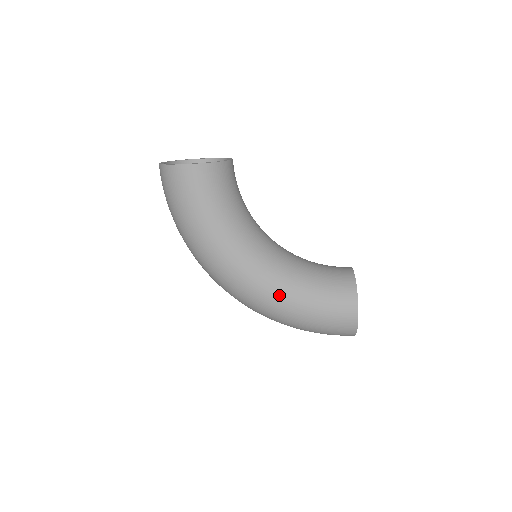
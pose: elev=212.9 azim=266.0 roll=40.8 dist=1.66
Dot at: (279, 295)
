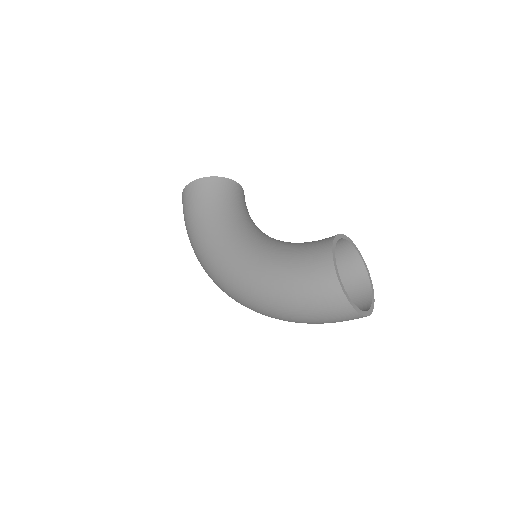
Dot at: (254, 265)
